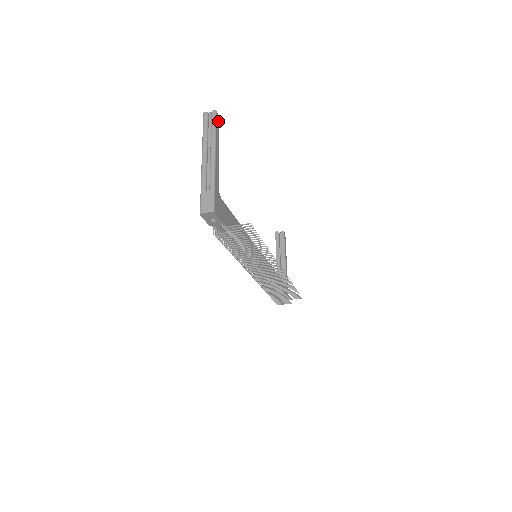
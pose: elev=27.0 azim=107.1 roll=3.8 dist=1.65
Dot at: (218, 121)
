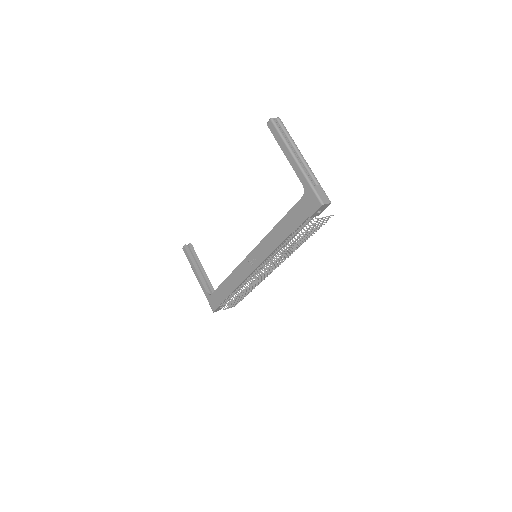
Dot at: occluded
